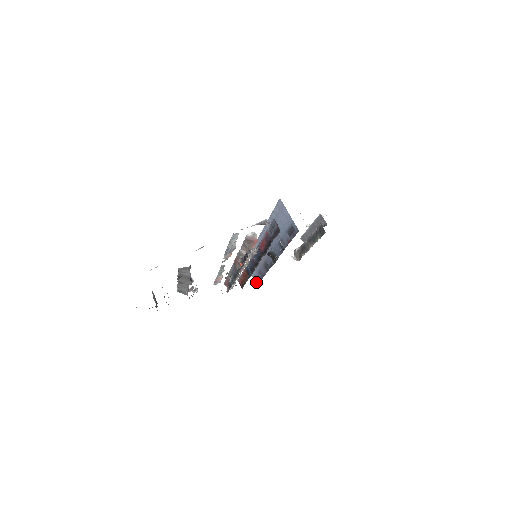
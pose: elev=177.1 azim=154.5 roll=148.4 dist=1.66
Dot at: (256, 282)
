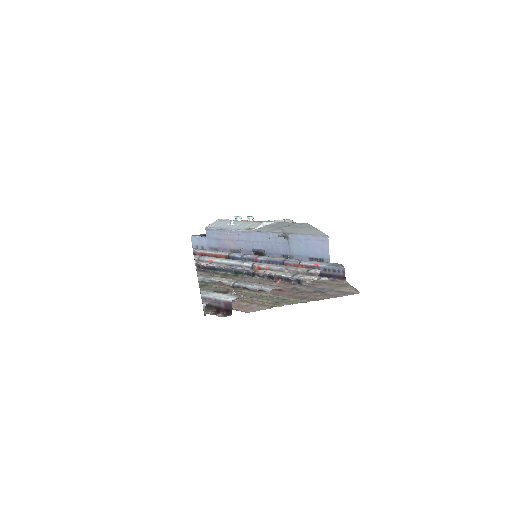
Dot at: occluded
